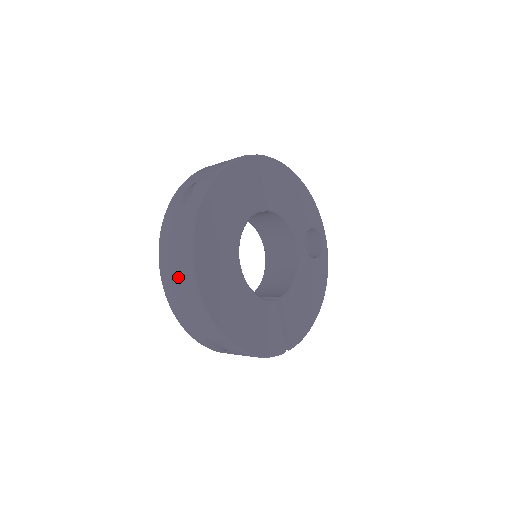
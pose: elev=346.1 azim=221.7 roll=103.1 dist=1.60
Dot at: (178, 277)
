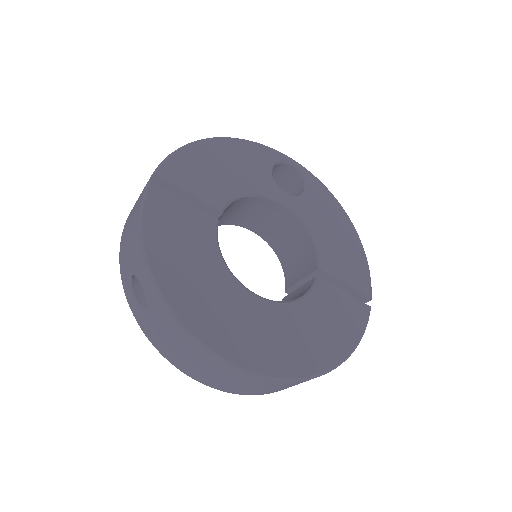
Dot at: (222, 377)
